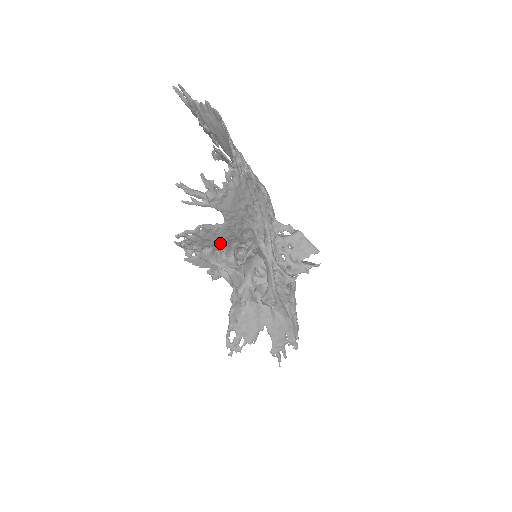
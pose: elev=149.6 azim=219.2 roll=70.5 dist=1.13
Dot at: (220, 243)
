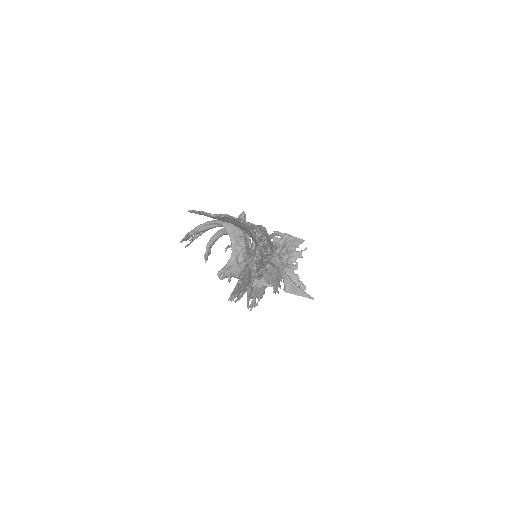
Dot at: occluded
